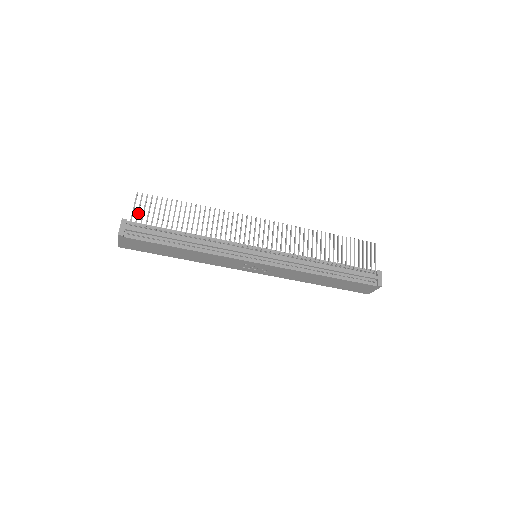
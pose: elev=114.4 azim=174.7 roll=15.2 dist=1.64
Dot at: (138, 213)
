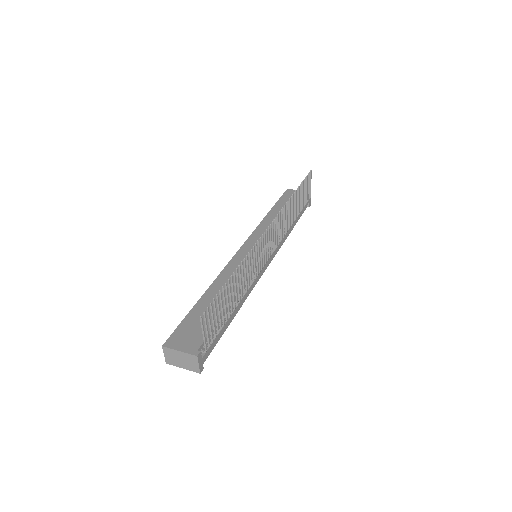
Dot at: occluded
